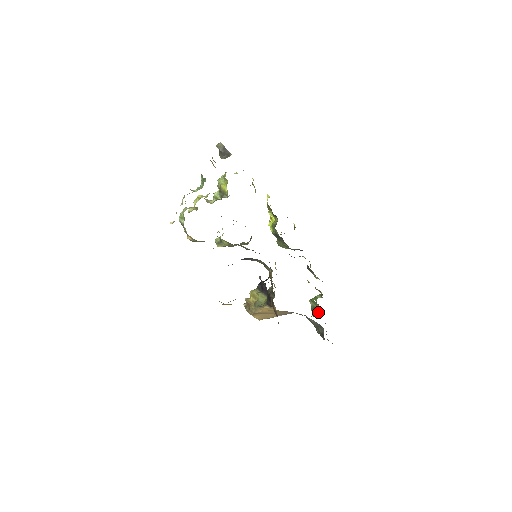
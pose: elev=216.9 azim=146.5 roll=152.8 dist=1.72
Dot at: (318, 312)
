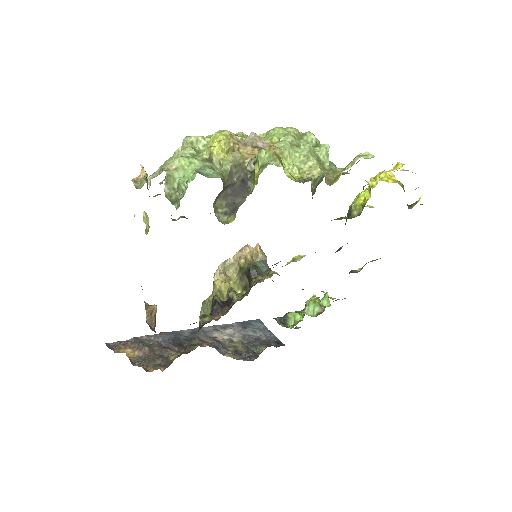
Dot at: (294, 323)
